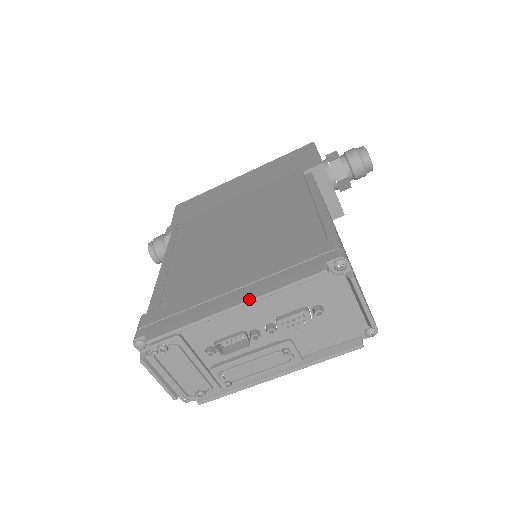
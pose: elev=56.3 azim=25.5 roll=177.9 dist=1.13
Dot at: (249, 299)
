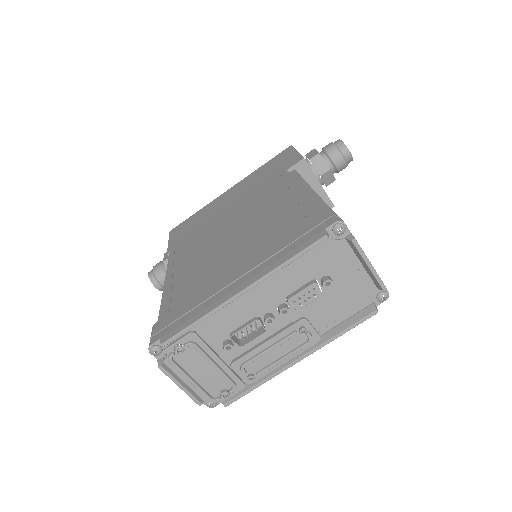
Dot at: (256, 279)
